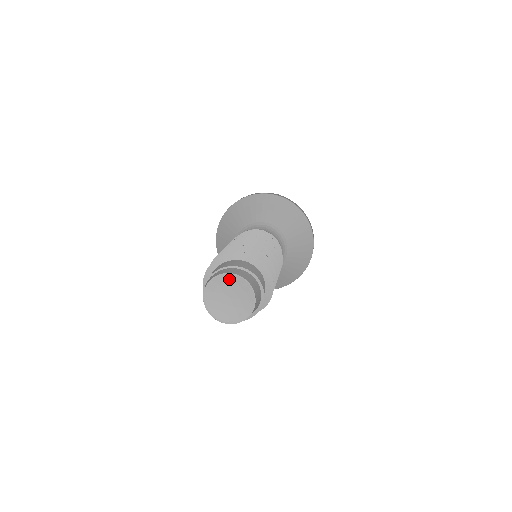
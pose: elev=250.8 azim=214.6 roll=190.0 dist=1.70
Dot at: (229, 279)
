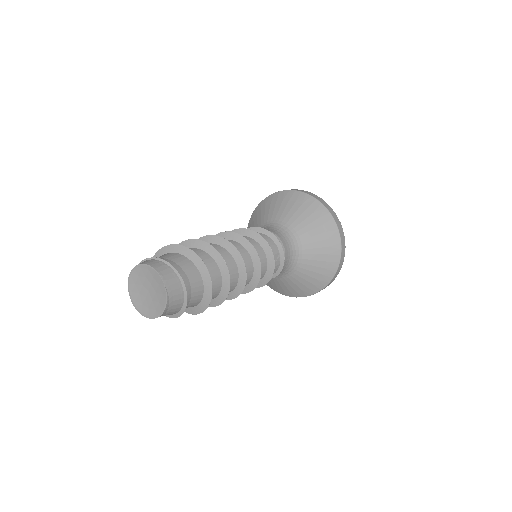
Dot at: (145, 270)
